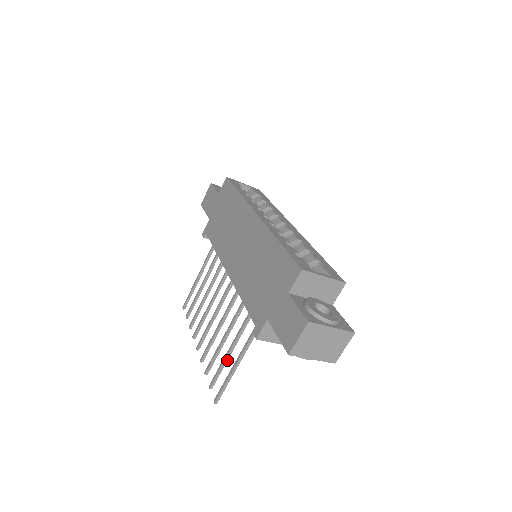
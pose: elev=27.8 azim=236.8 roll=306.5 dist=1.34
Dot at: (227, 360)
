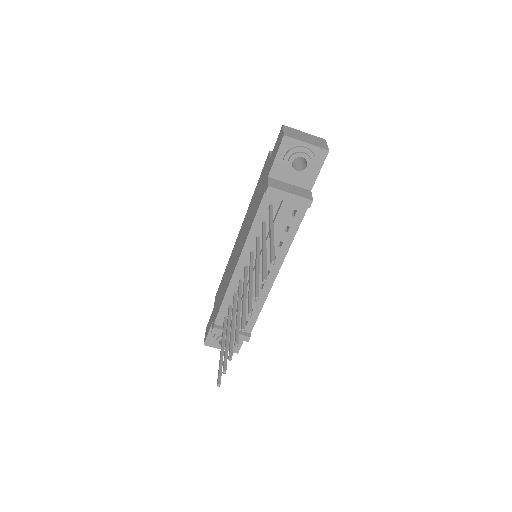
Dot at: (266, 255)
